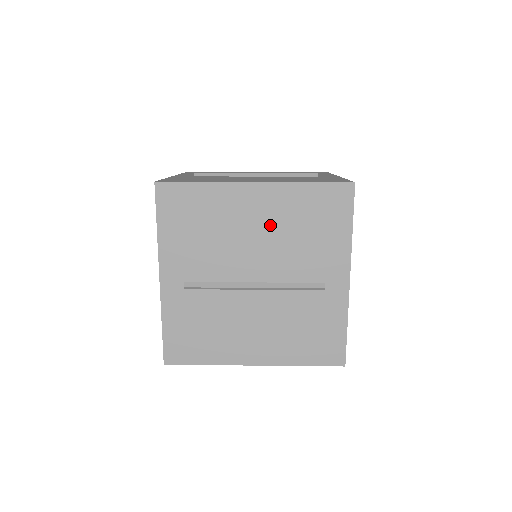
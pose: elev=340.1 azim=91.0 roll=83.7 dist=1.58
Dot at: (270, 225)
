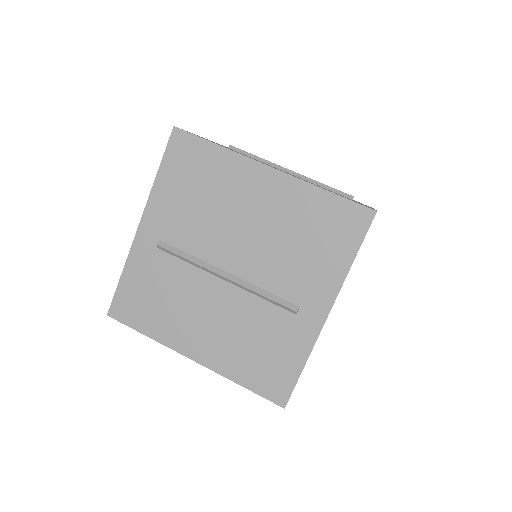
Dot at: occluded
